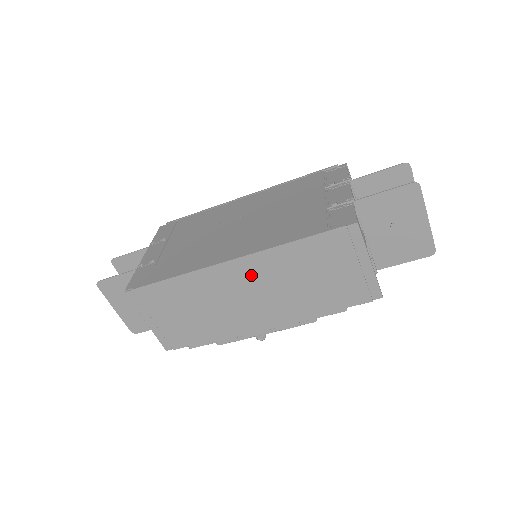
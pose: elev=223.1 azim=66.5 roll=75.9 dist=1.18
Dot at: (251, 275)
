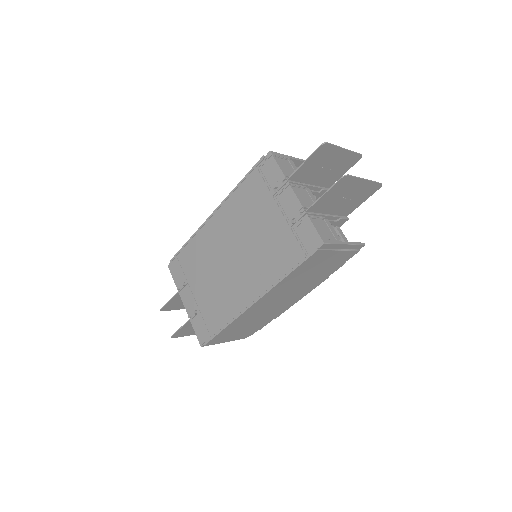
Dot at: (273, 297)
